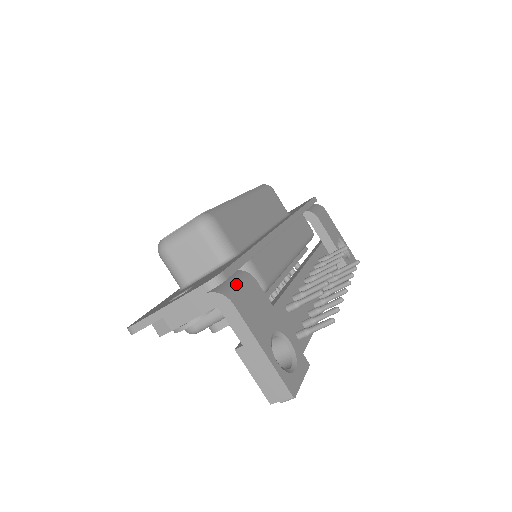
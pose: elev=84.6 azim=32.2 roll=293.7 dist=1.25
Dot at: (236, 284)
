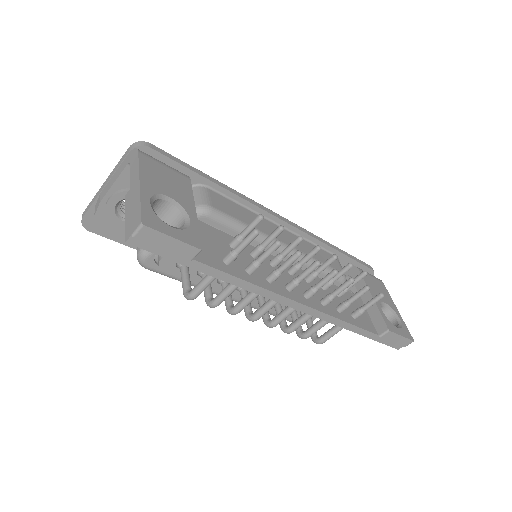
Dot at: occluded
